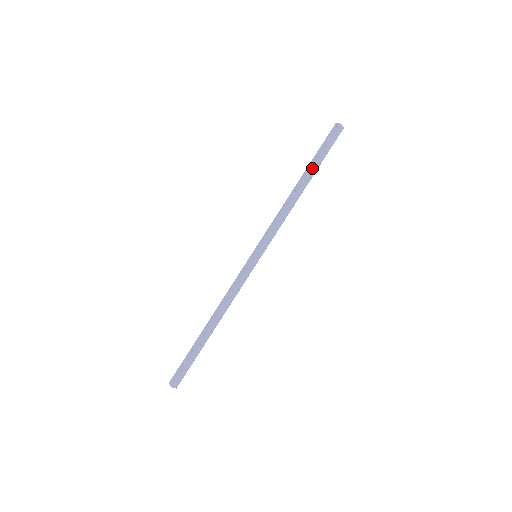
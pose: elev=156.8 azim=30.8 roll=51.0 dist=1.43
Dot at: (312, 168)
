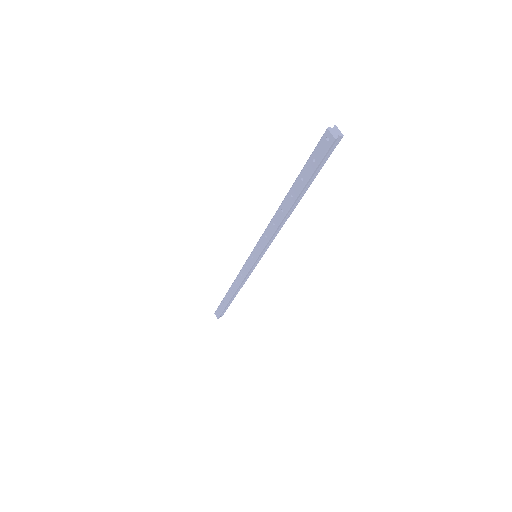
Dot at: (300, 192)
